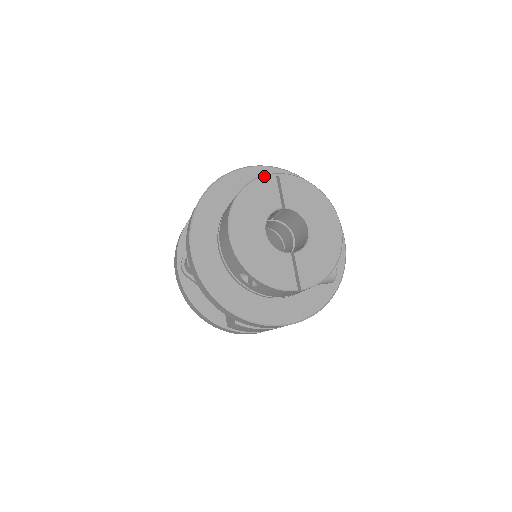
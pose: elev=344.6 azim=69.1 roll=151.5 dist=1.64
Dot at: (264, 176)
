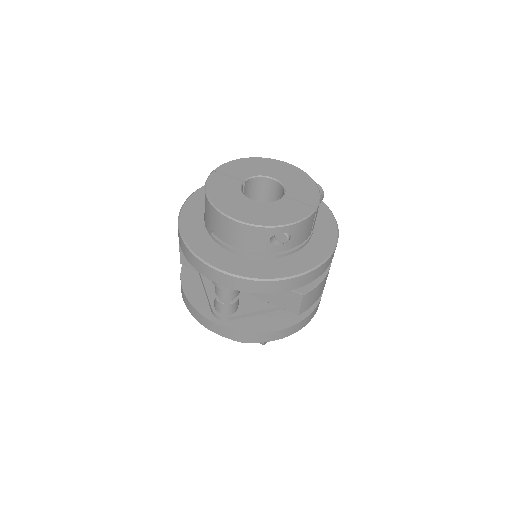
Dot at: (208, 178)
